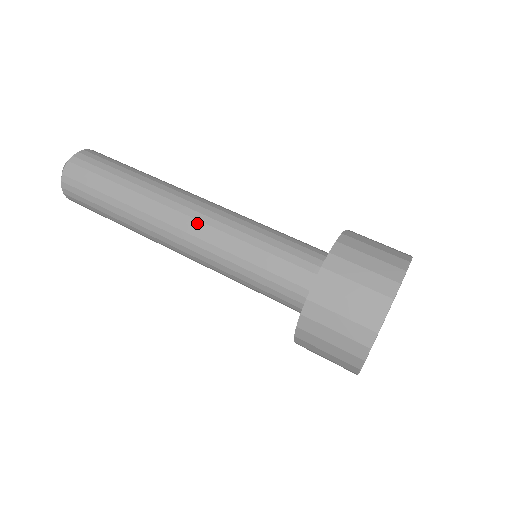
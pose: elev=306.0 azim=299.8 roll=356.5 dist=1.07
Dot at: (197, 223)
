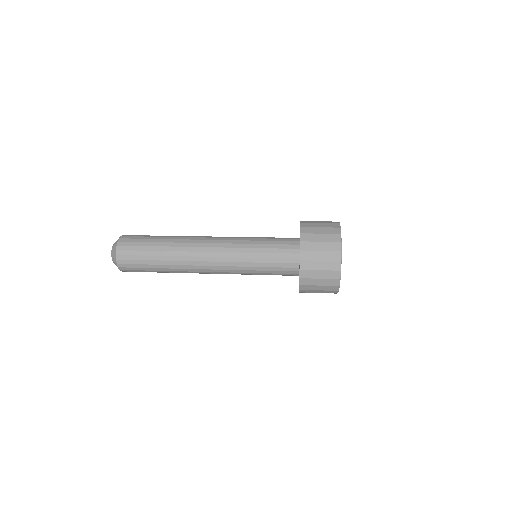
Dot at: occluded
